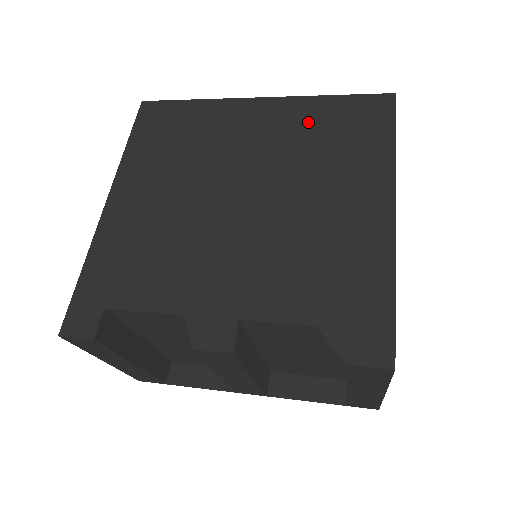
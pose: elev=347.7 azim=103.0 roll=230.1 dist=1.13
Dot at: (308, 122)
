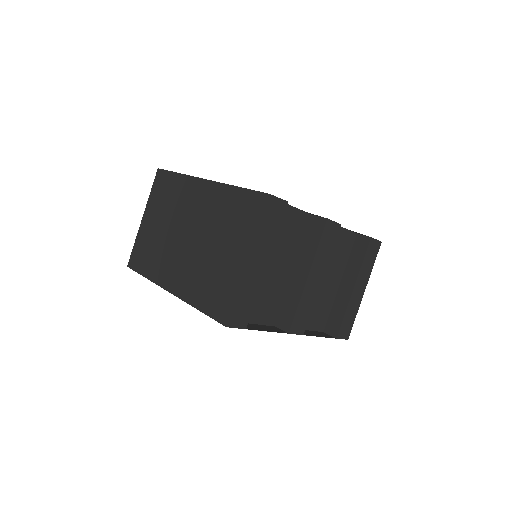
Dot at: occluded
